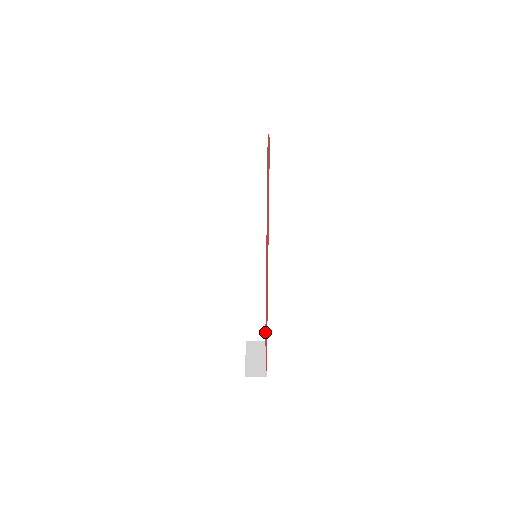
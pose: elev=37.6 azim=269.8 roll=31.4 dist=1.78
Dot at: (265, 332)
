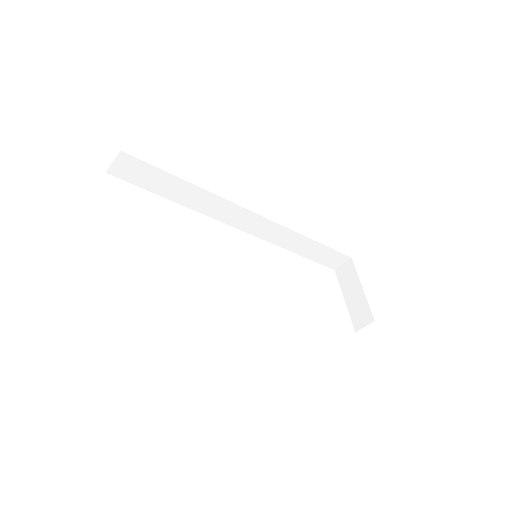
Dot at: occluded
